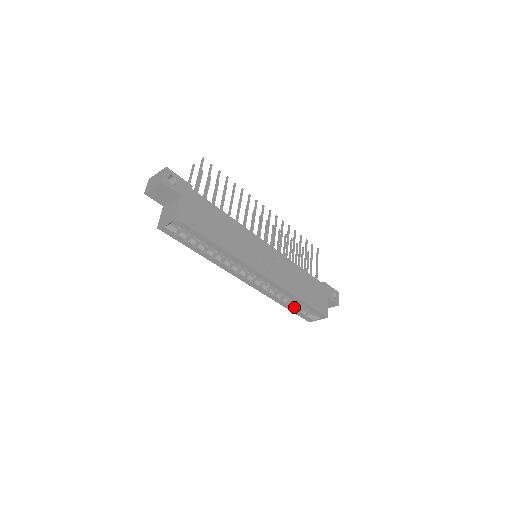
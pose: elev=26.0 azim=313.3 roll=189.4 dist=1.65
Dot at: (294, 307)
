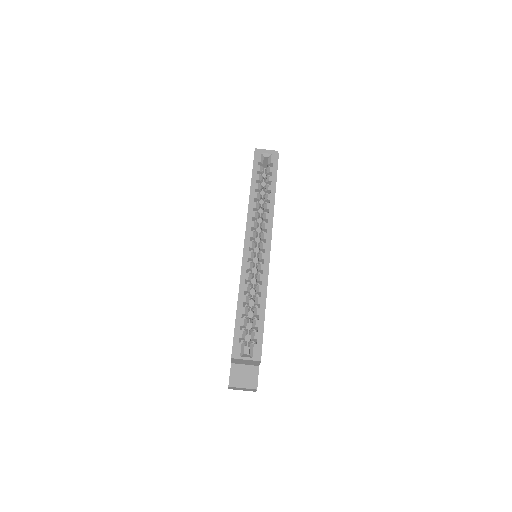
Dot at: (243, 318)
